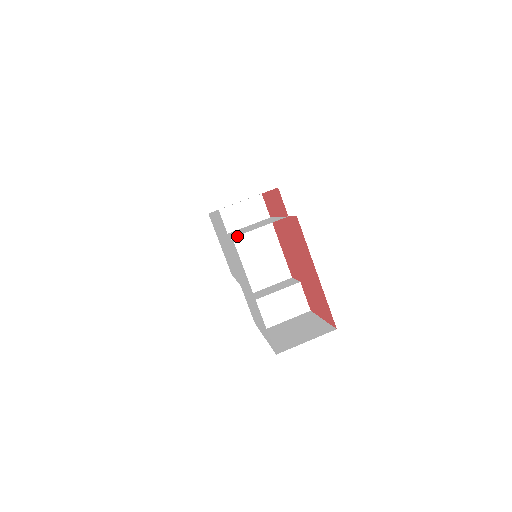
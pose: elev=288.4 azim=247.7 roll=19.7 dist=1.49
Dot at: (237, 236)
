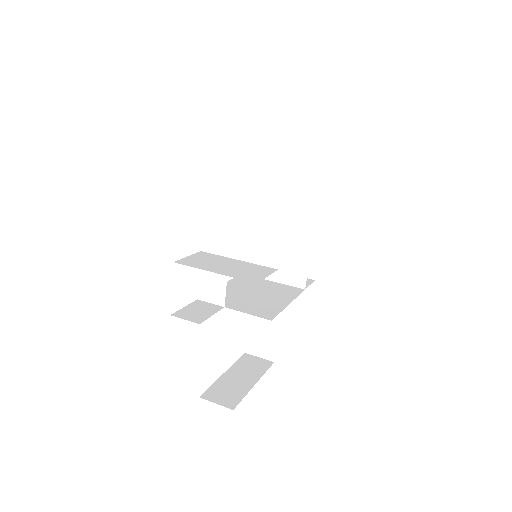
Dot at: occluded
